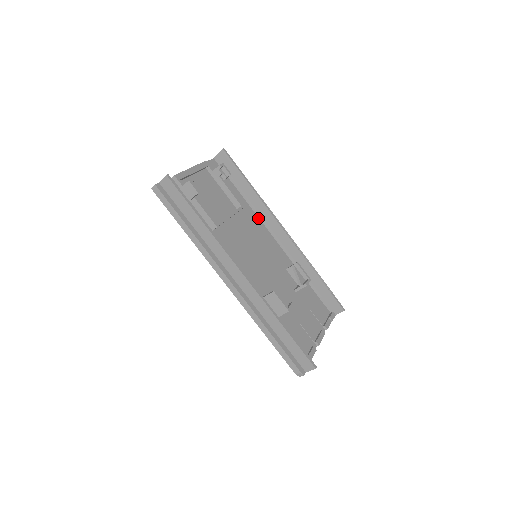
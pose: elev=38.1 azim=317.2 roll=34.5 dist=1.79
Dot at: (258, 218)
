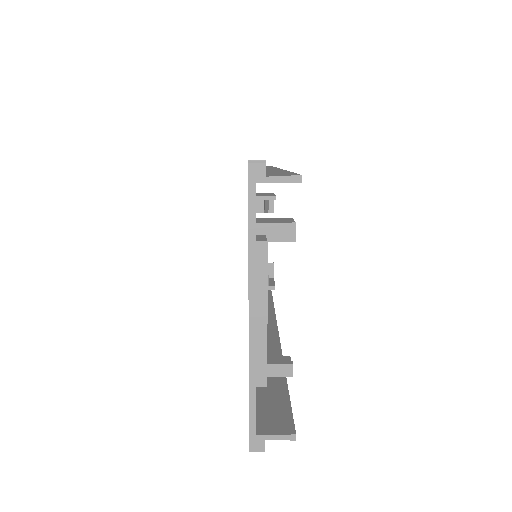
Dot at: occluded
